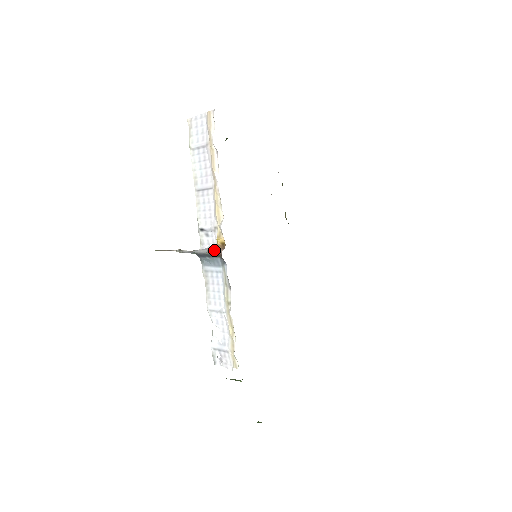
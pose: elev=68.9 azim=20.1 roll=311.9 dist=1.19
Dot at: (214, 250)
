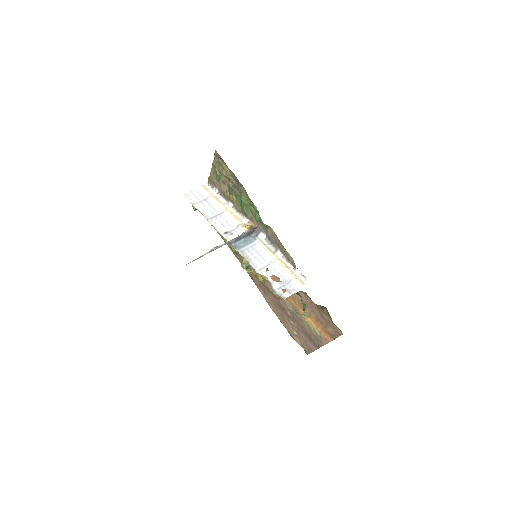
Dot at: (247, 230)
